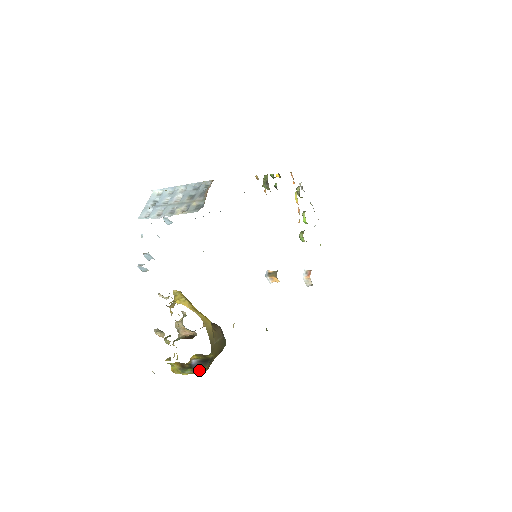
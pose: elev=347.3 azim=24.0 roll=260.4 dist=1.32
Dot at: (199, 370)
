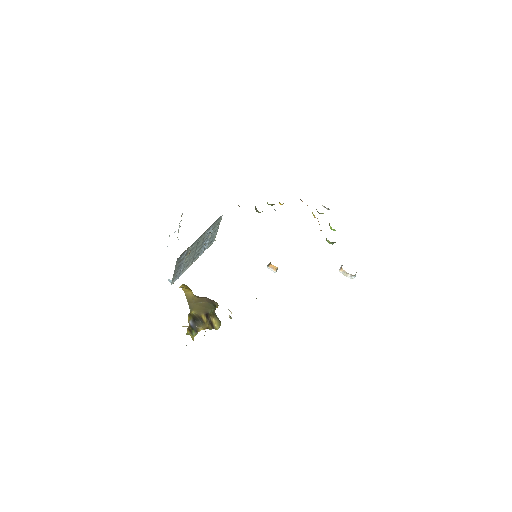
Dot at: (198, 330)
